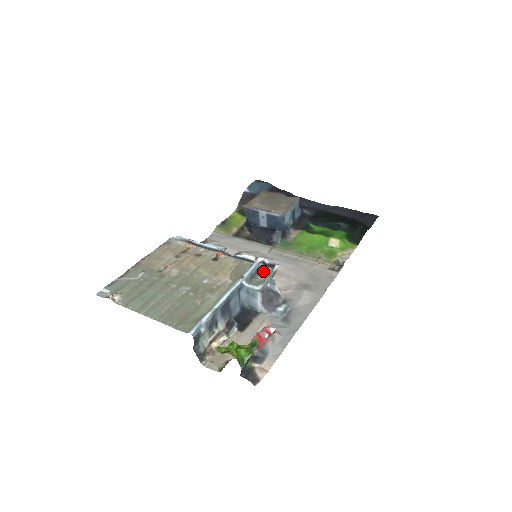
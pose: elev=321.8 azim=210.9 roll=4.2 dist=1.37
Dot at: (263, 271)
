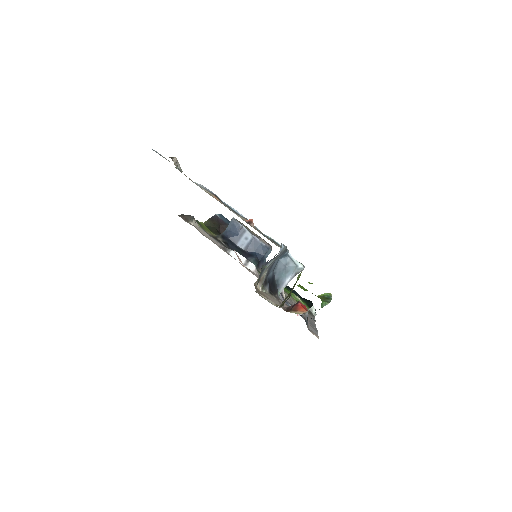
Dot at: occluded
